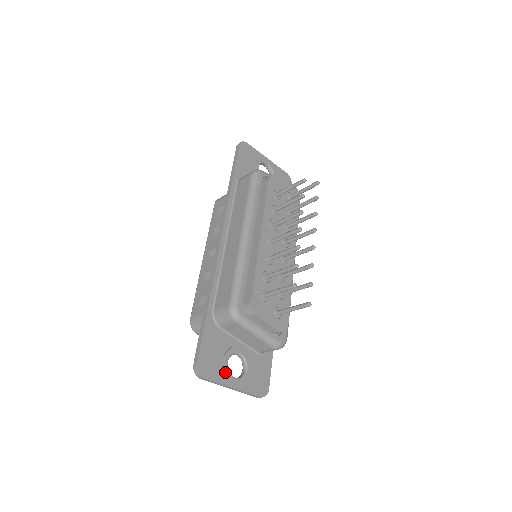
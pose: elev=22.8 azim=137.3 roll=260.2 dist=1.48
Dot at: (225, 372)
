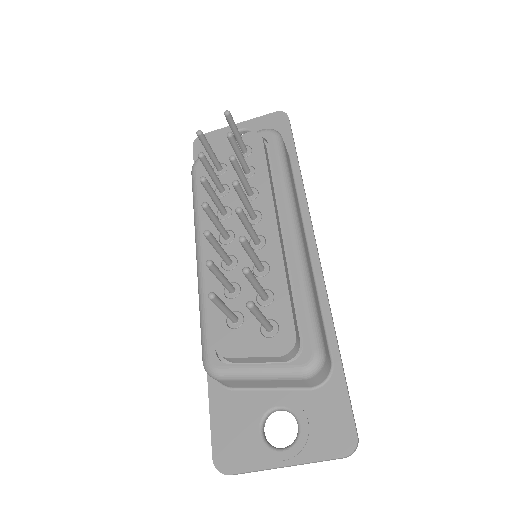
Dot at: (260, 449)
